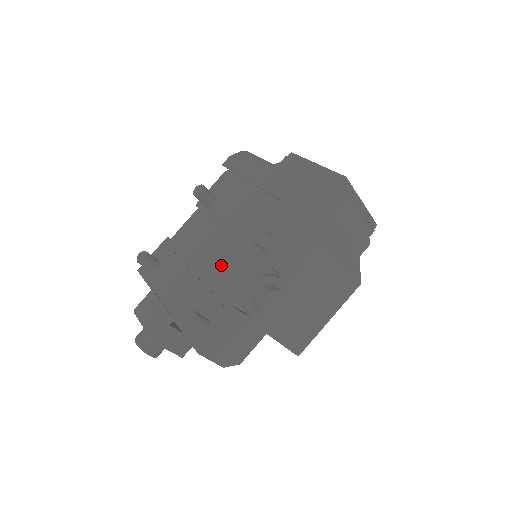
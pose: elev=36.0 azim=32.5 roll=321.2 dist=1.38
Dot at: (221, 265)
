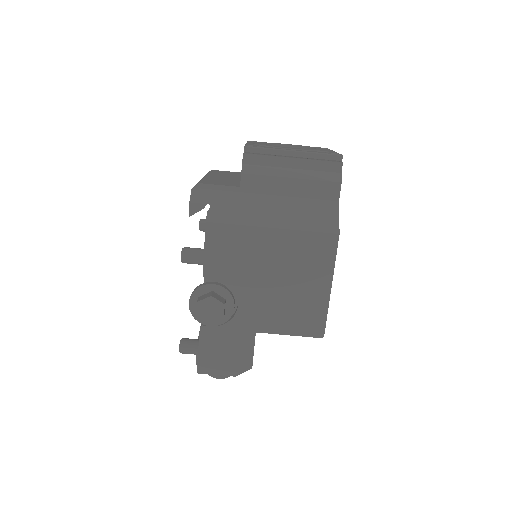
Dot at: occluded
